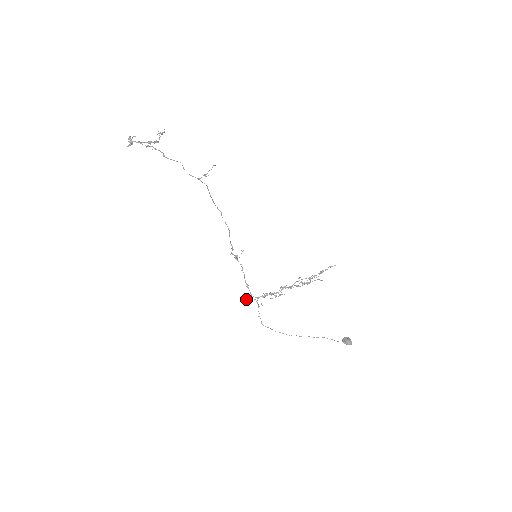
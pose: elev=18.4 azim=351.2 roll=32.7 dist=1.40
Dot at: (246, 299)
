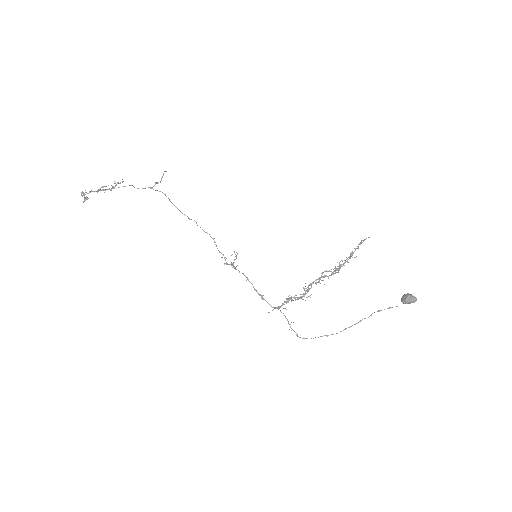
Dot at: occluded
